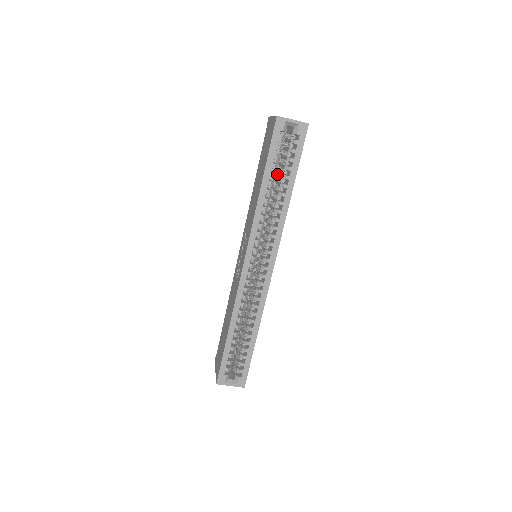
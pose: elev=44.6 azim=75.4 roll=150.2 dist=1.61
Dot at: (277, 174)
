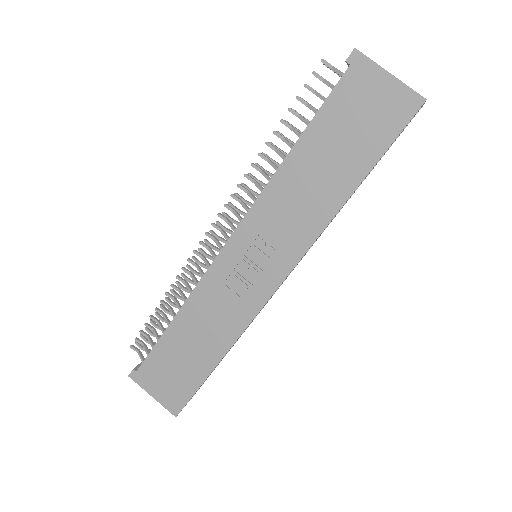
Dot at: occluded
